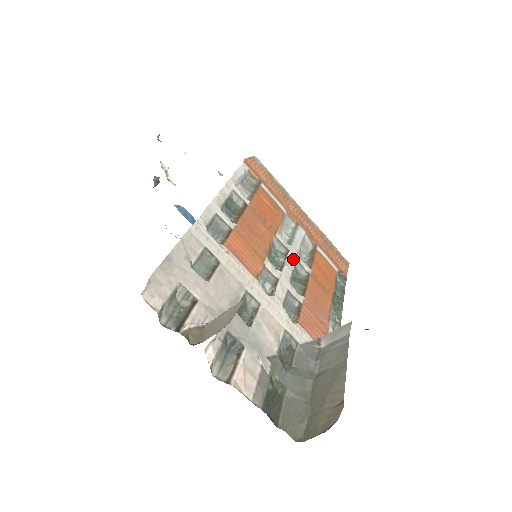
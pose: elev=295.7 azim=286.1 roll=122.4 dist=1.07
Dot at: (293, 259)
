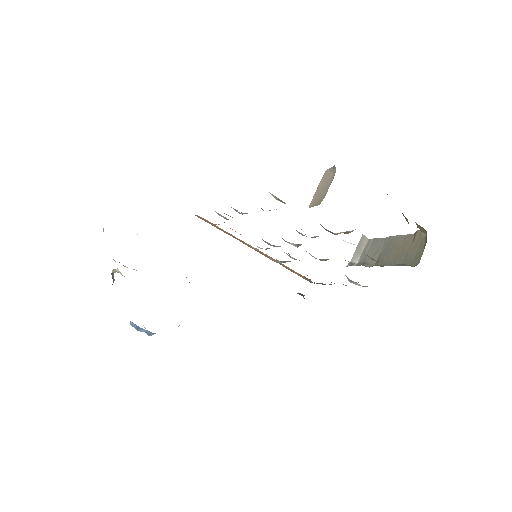
Dot at: occluded
